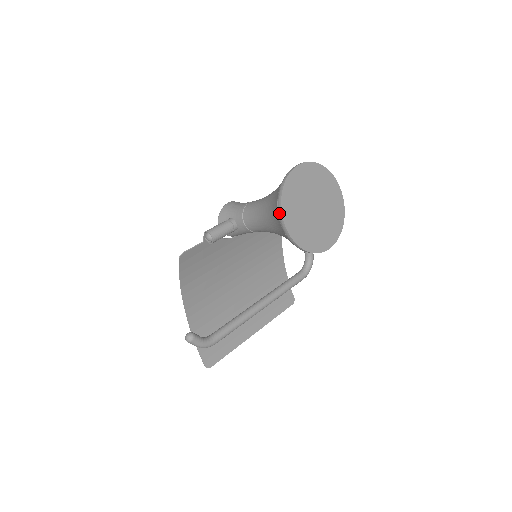
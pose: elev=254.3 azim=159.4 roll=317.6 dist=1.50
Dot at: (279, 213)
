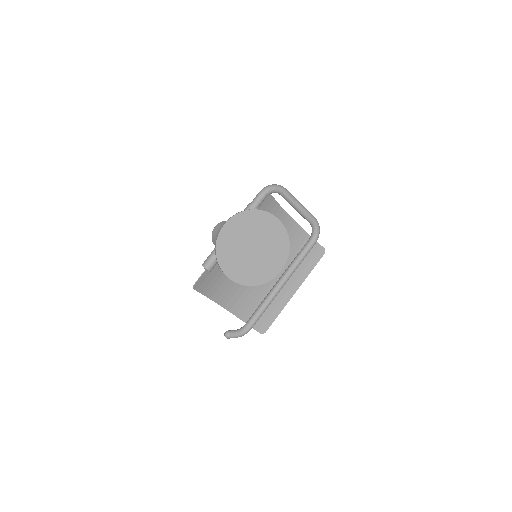
Dot at: (222, 271)
